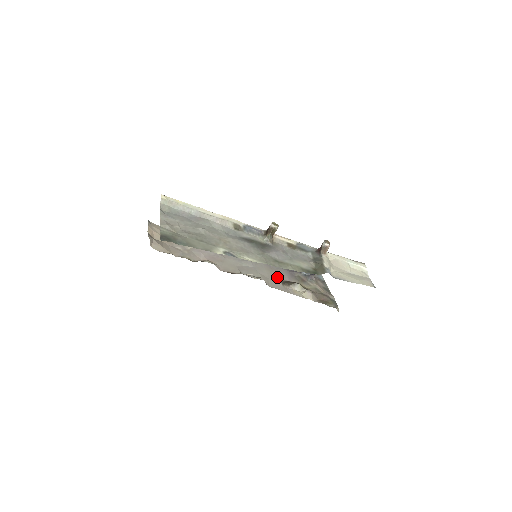
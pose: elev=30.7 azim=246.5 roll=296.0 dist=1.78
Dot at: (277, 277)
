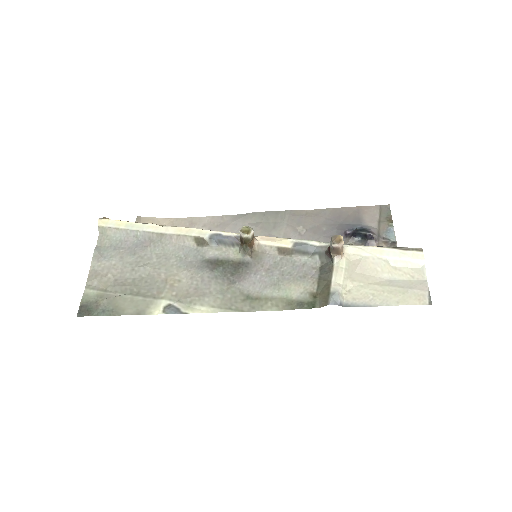
Dot at: occluded
